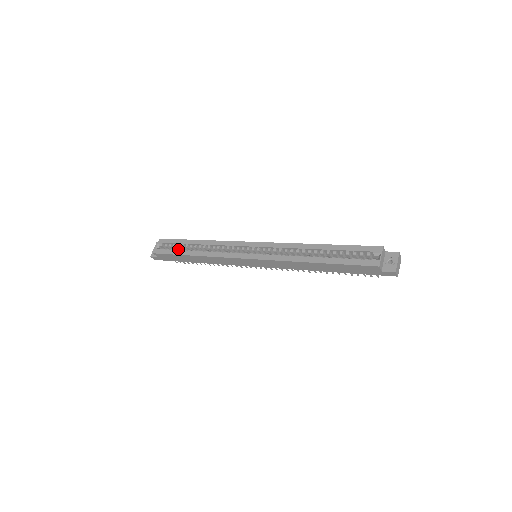
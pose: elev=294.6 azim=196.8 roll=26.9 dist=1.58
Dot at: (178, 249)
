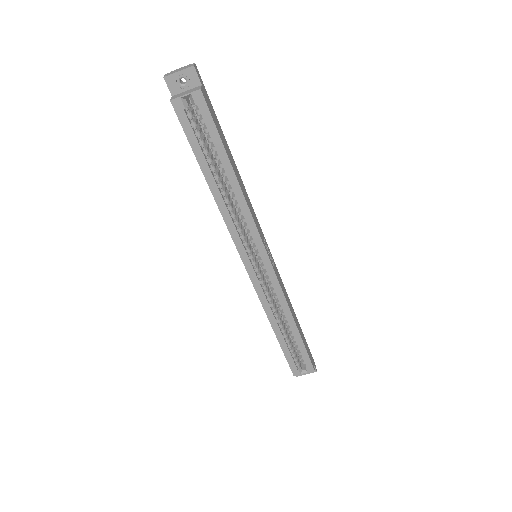
Dot at: (204, 143)
